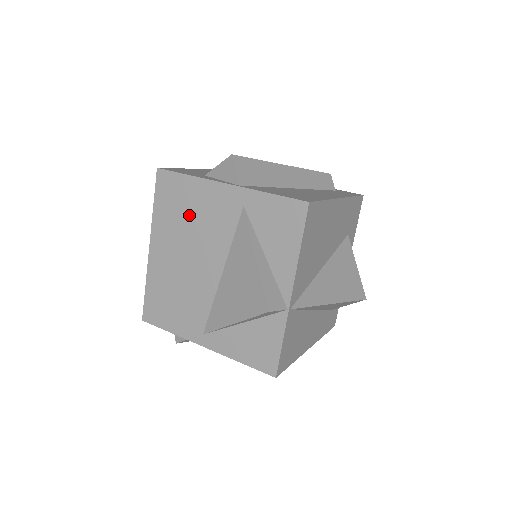
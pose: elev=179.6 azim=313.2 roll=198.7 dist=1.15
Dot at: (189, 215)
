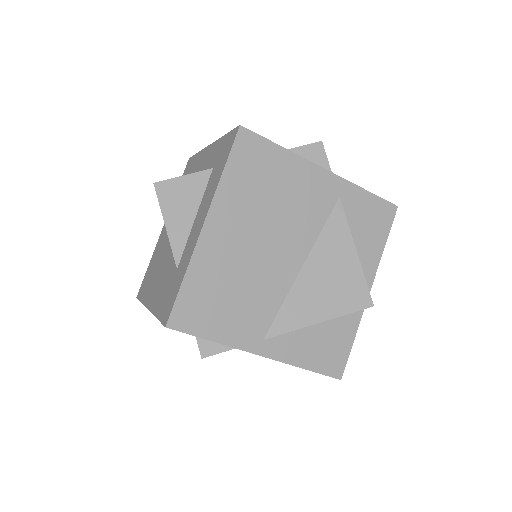
Dot at: (274, 193)
